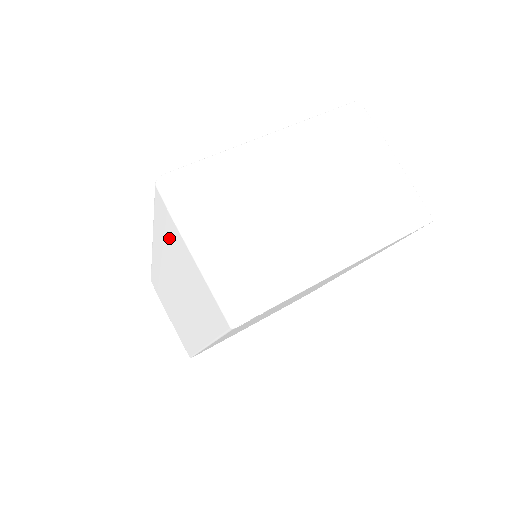
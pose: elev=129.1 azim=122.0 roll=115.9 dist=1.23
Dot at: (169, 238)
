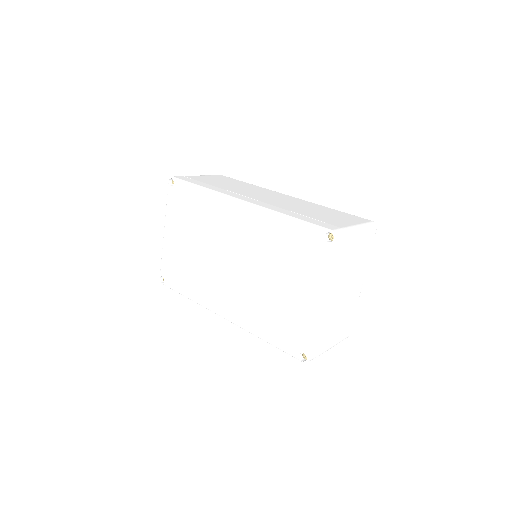
Dot at: occluded
